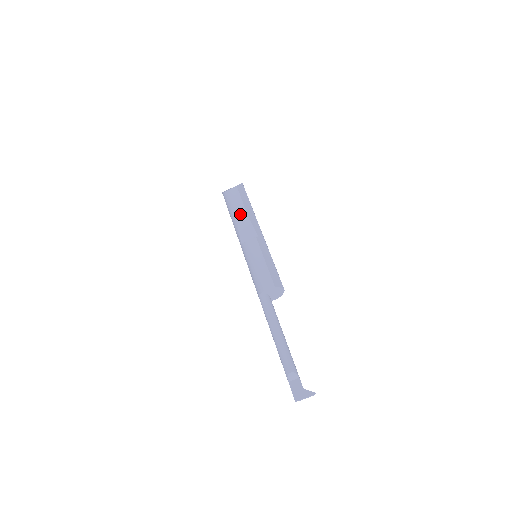
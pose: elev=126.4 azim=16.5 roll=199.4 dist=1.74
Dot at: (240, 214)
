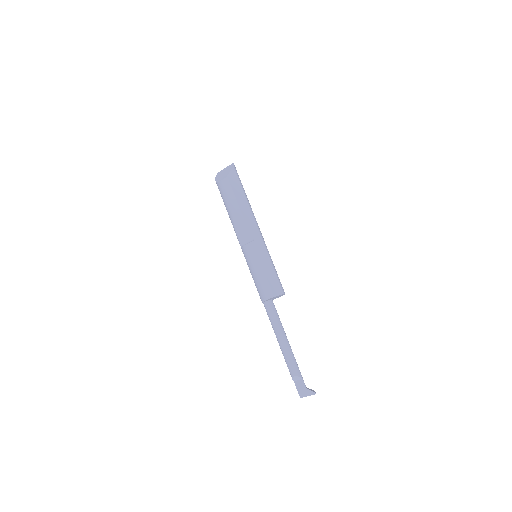
Dot at: (234, 213)
